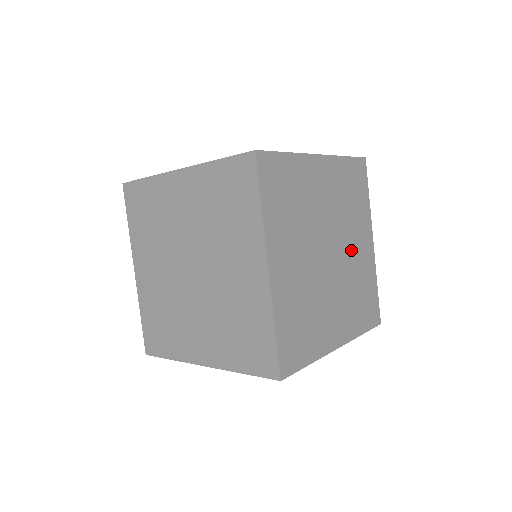
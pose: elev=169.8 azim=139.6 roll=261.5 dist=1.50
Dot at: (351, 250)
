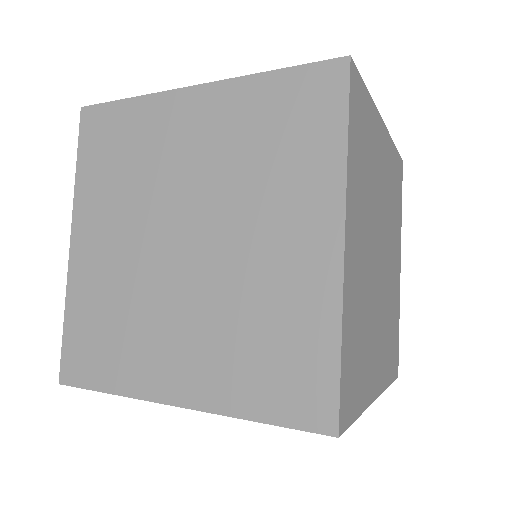
Dot at: (390, 265)
